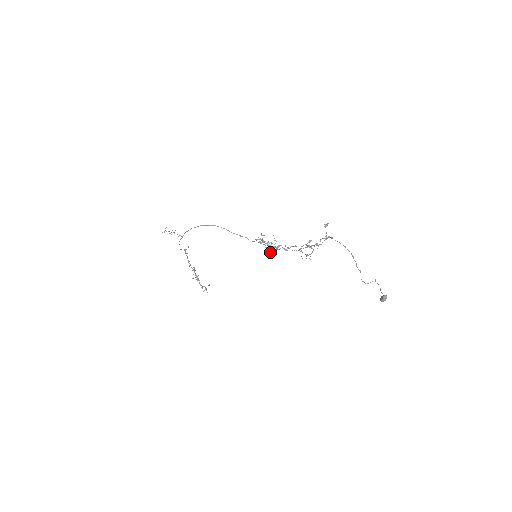
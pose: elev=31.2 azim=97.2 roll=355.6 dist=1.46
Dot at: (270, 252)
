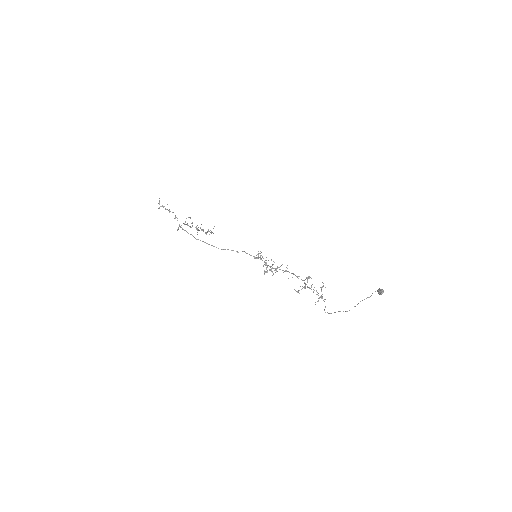
Dot at: occluded
